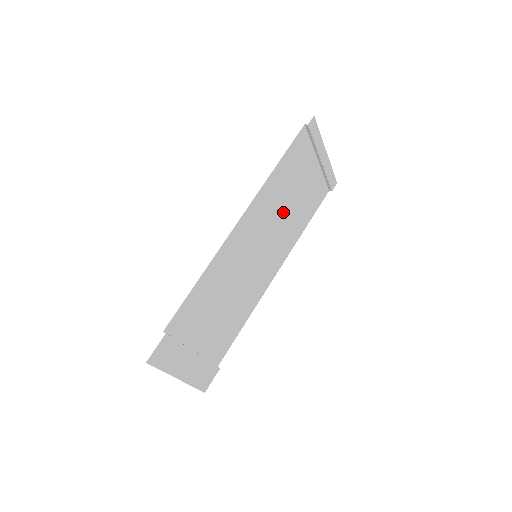
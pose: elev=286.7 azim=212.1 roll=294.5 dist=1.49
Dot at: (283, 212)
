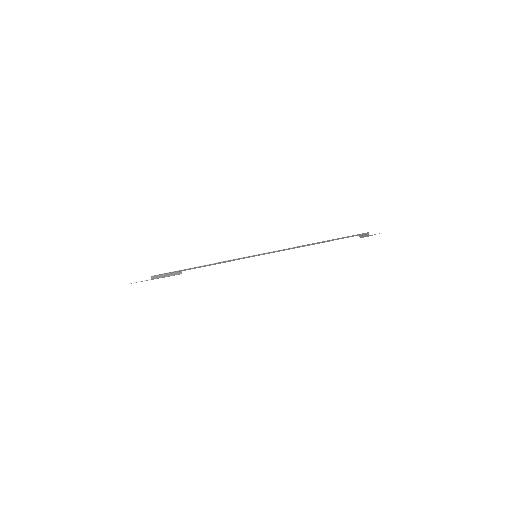
Dot at: occluded
